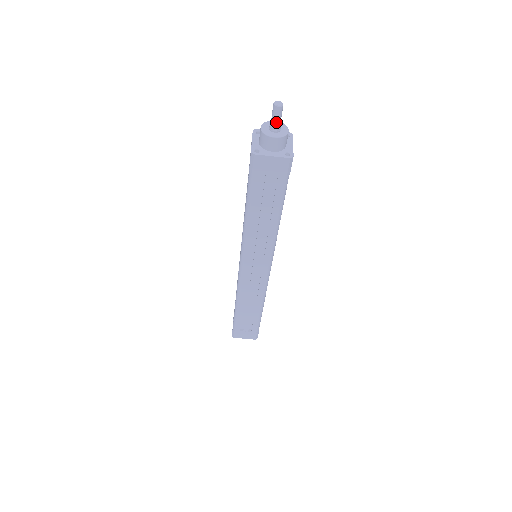
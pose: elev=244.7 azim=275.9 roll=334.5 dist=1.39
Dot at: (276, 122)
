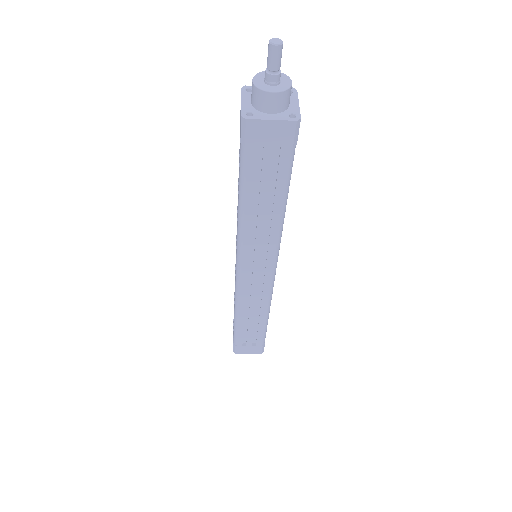
Dot at: (274, 70)
